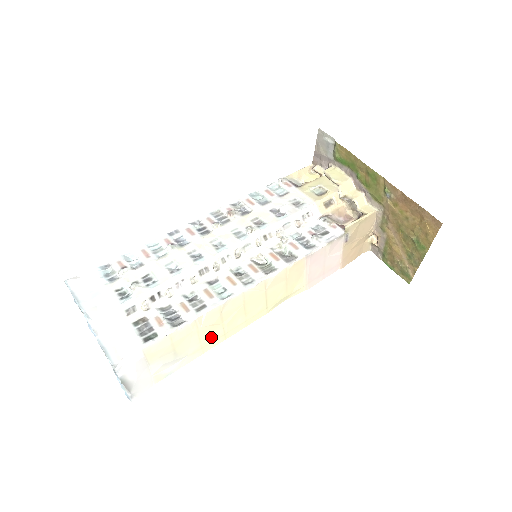
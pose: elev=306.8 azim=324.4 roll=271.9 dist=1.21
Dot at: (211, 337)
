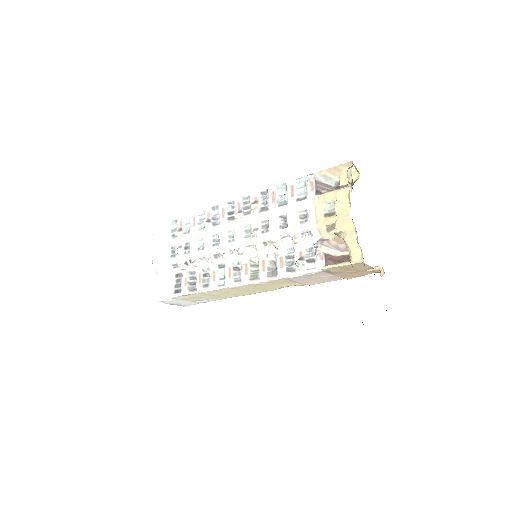
Dot at: (225, 296)
